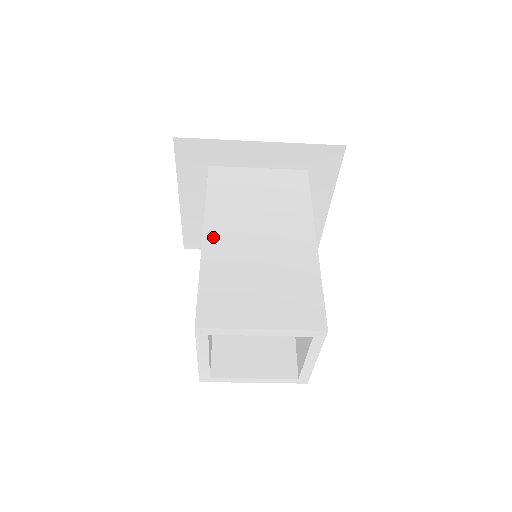
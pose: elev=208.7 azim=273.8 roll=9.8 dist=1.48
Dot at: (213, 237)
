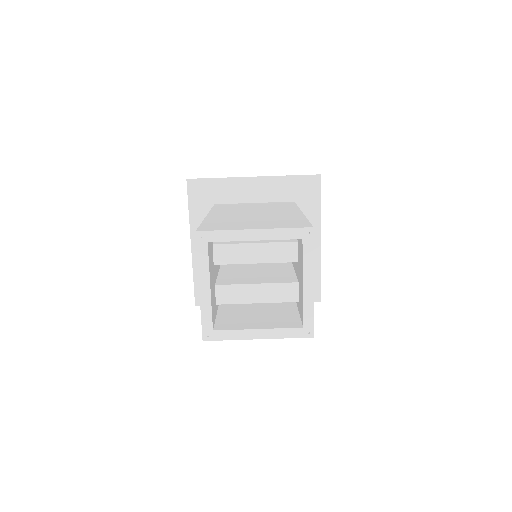
Dot at: (215, 215)
